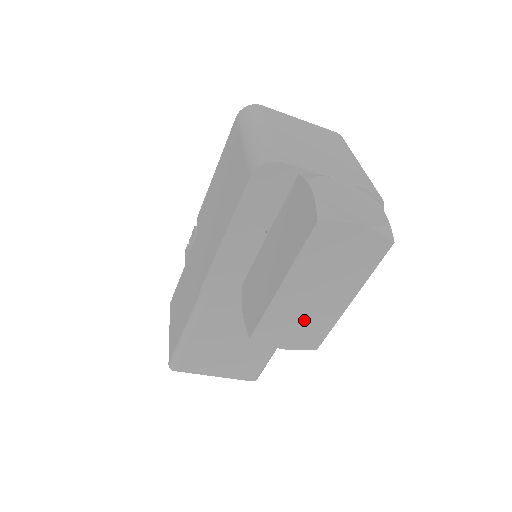
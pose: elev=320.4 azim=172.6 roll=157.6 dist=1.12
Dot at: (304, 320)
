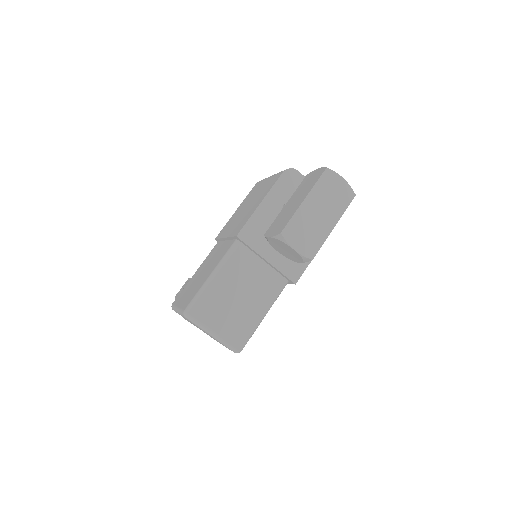
Dot at: (310, 231)
